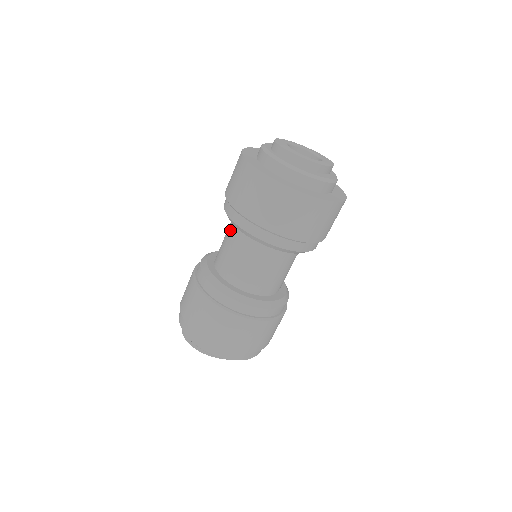
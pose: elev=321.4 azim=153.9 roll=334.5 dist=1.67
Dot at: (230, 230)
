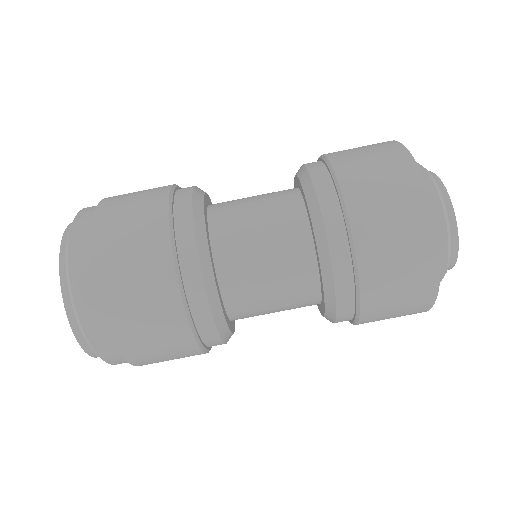
Dot at: occluded
